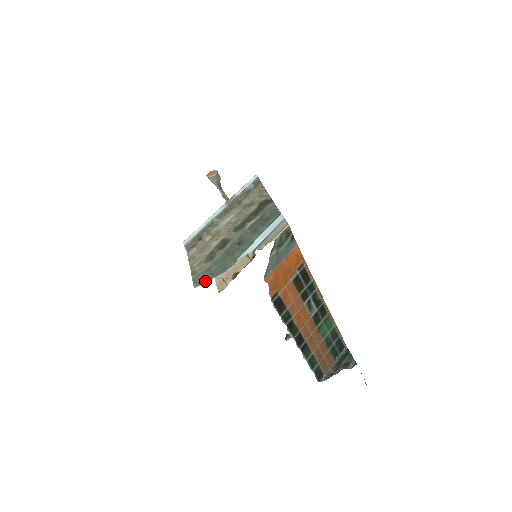
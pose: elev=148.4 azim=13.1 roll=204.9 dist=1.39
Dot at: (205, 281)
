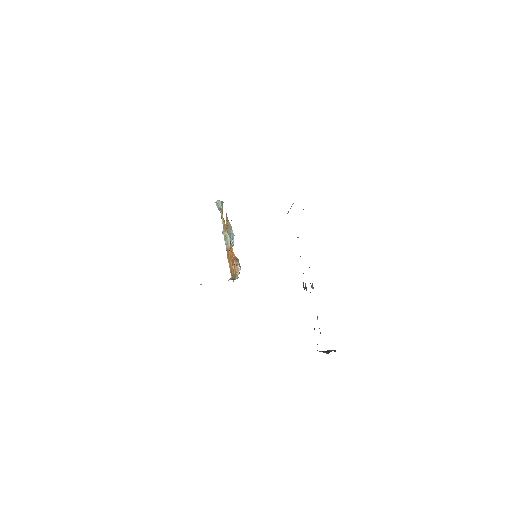
Dot at: occluded
